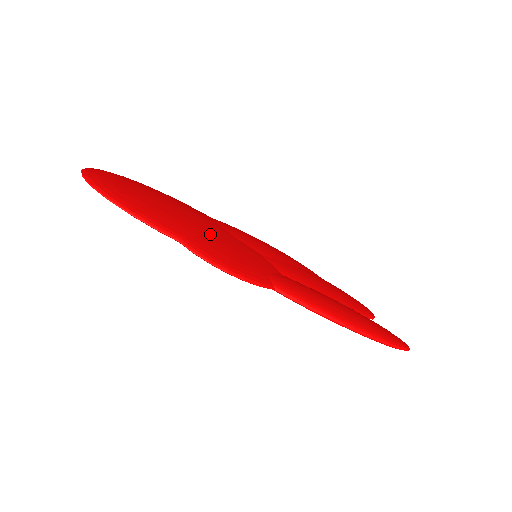
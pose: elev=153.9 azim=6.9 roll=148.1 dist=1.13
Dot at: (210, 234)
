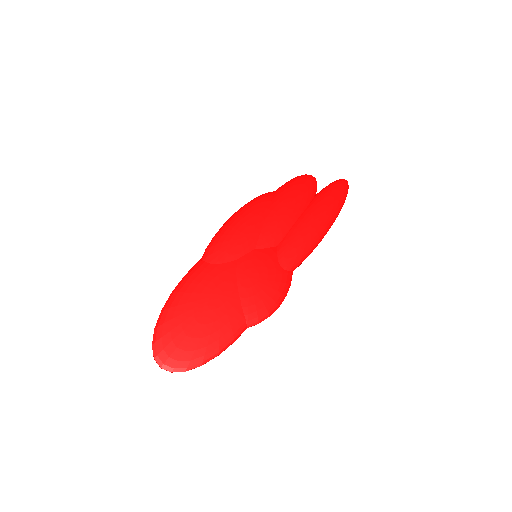
Dot at: (238, 291)
